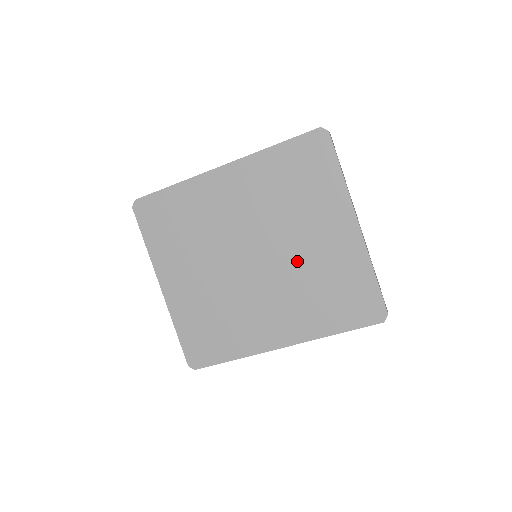
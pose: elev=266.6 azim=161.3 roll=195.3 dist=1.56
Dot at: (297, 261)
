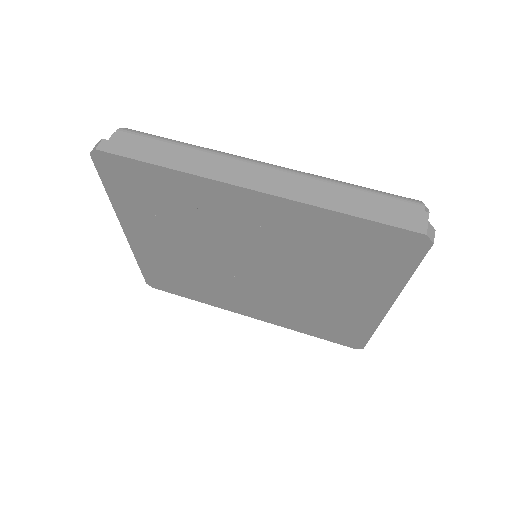
Dot at: (301, 293)
